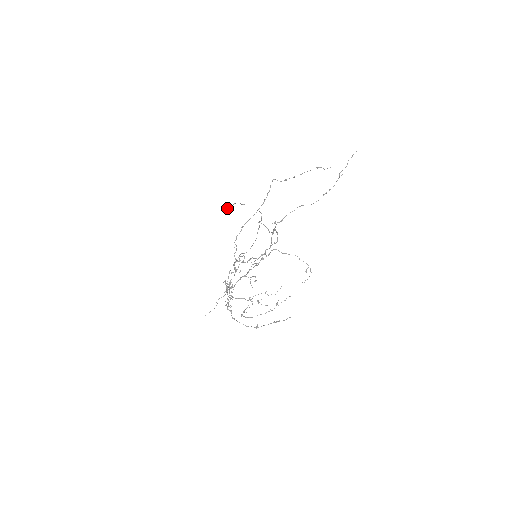
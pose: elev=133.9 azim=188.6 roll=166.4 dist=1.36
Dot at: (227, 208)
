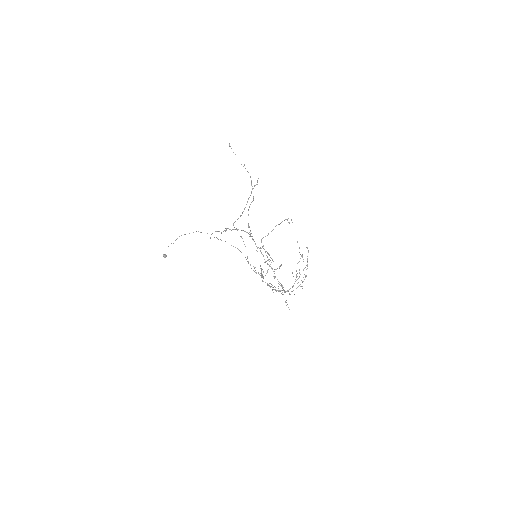
Dot at: (165, 256)
